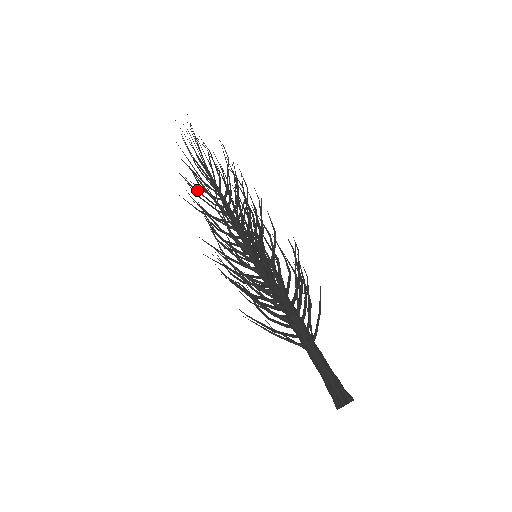
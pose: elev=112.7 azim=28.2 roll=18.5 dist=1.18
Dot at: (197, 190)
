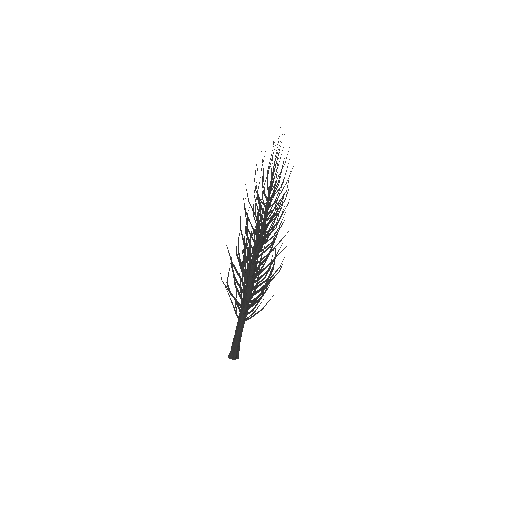
Dot at: (257, 191)
